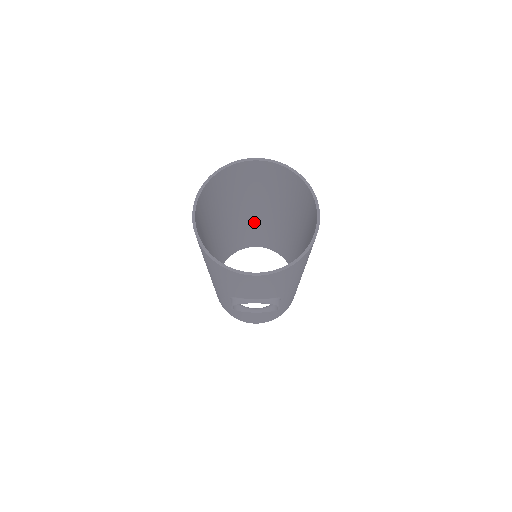
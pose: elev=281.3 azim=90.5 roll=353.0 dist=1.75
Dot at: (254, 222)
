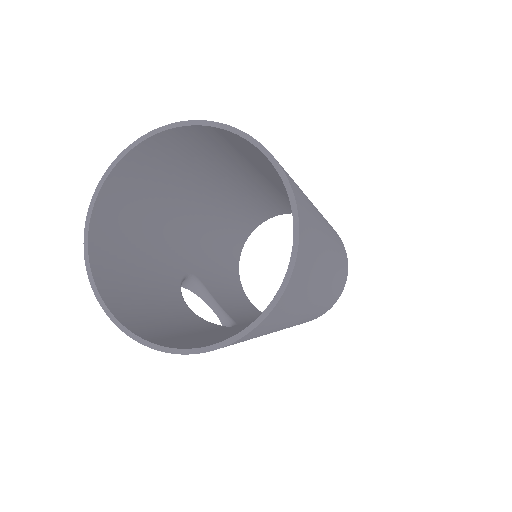
Dot at: occluded
